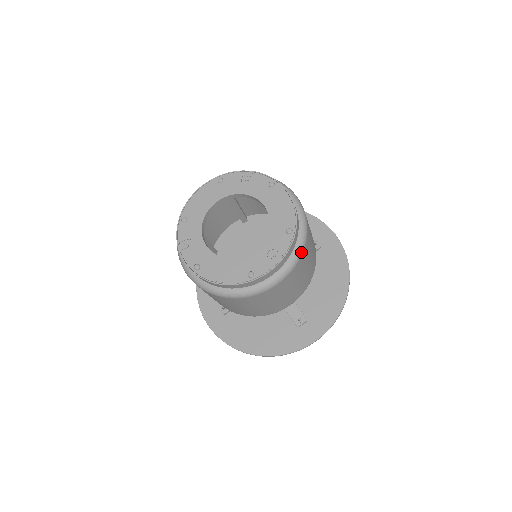
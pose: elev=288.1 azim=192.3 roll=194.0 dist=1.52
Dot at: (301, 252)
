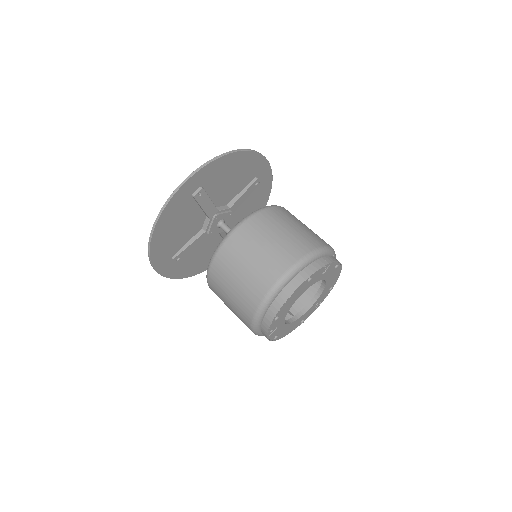
Dot at: occluded
